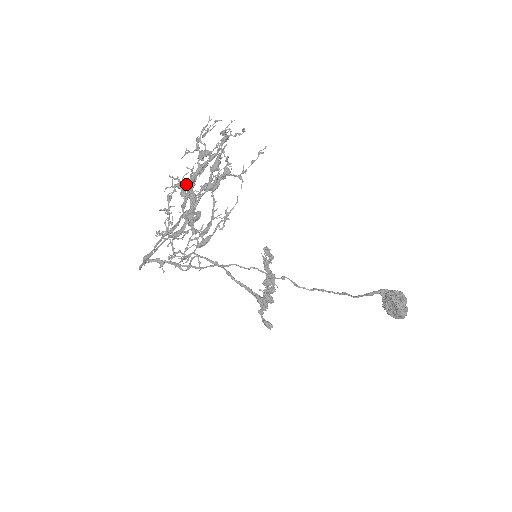
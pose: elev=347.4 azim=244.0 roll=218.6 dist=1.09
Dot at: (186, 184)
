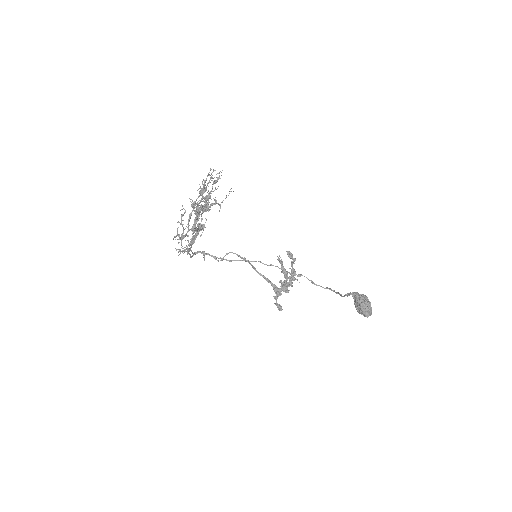
Dot at: (195, 207)
